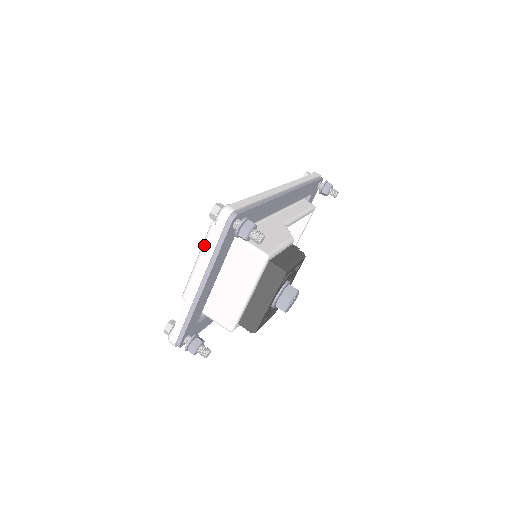
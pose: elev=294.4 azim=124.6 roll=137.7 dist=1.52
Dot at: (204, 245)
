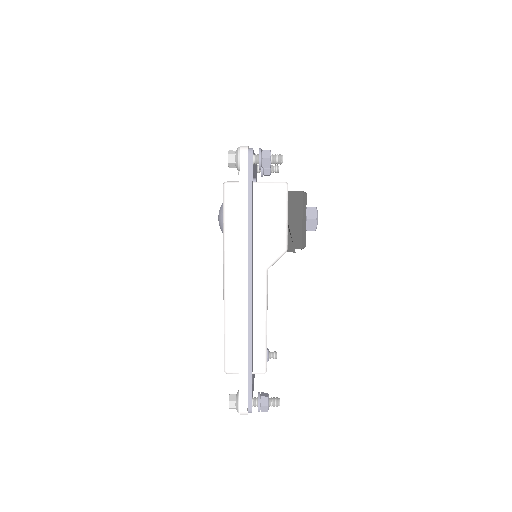
Dot at: occluded
